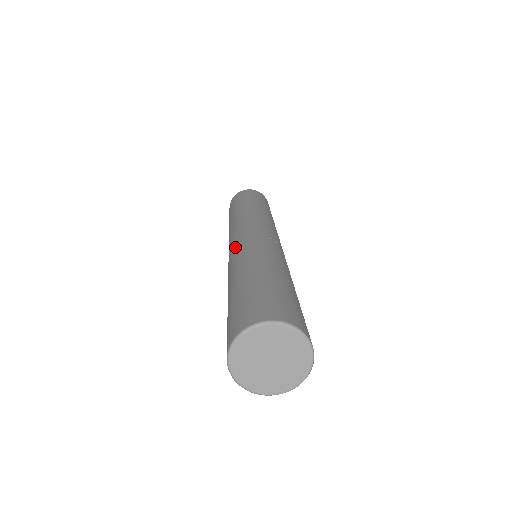
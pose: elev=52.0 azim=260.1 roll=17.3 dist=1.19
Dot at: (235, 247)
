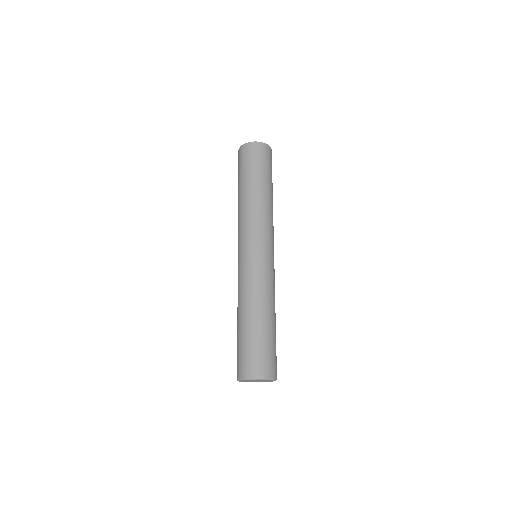
Dot at: (243, 267)
